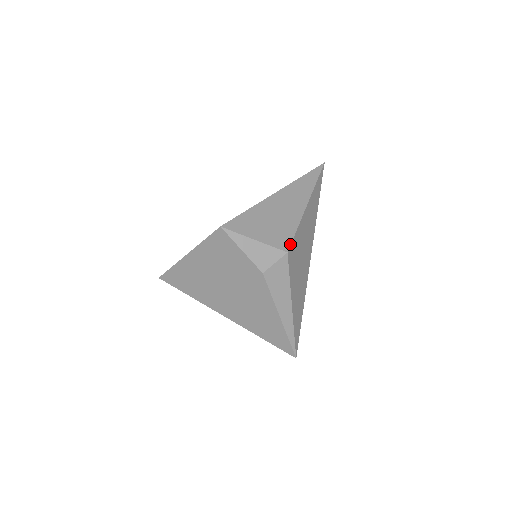
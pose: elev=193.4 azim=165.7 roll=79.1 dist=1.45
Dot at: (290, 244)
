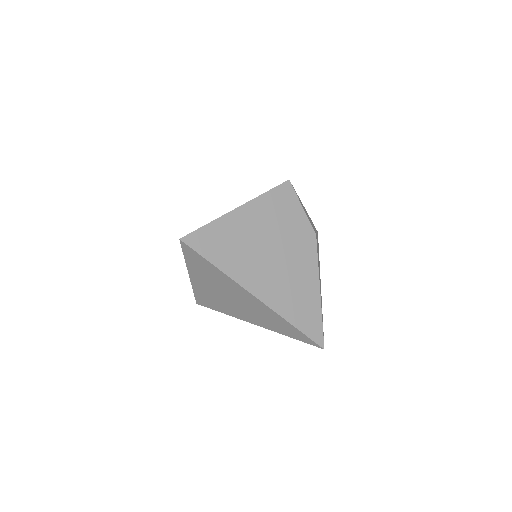
Dot at: occluded
